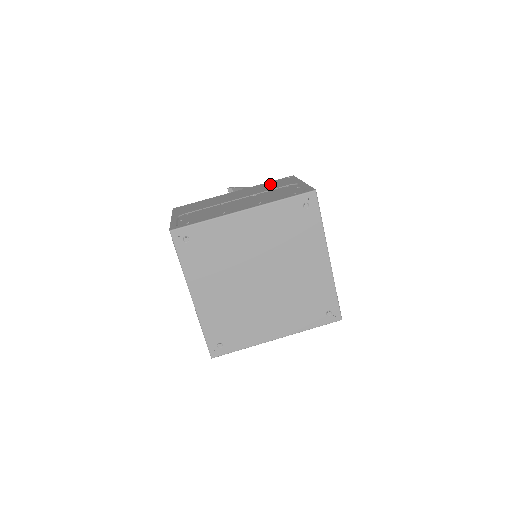
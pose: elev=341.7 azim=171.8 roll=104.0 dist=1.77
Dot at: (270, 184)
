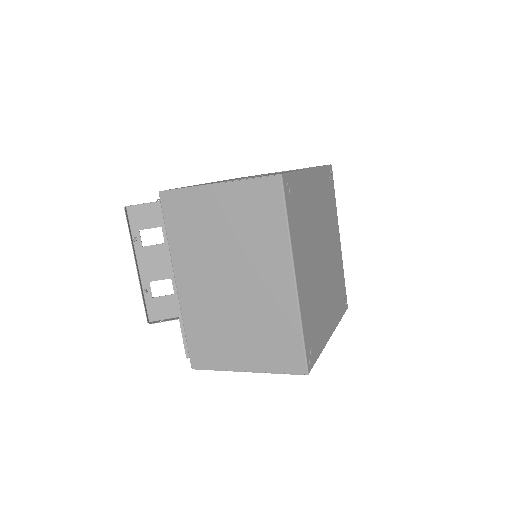
Dot at: occluded
